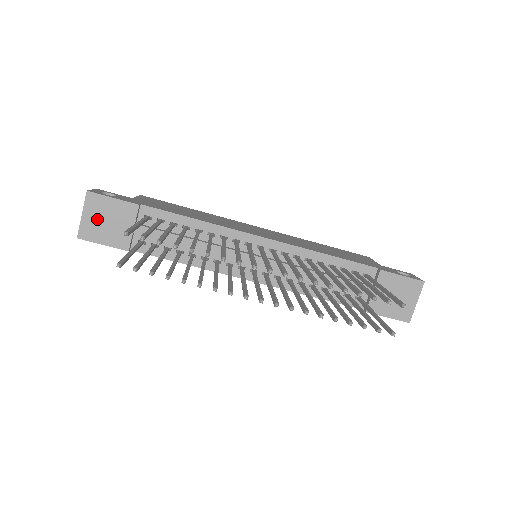
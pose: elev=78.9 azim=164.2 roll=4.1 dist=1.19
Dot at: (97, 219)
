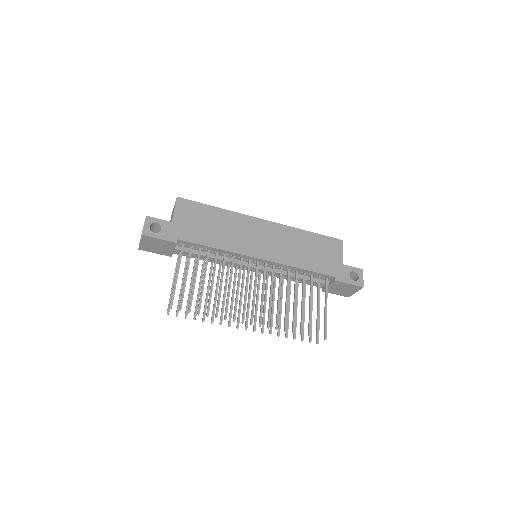
Dot at: (150, 245)
